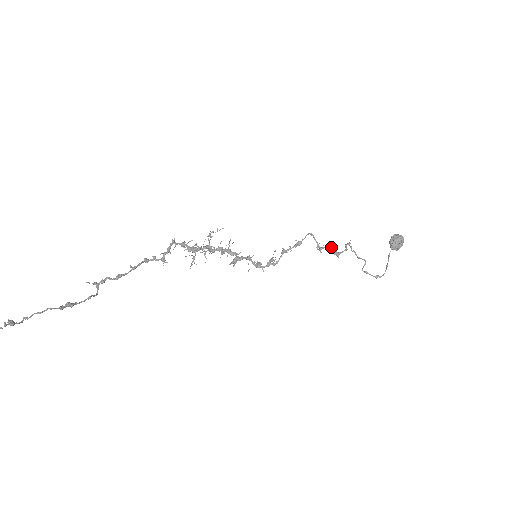
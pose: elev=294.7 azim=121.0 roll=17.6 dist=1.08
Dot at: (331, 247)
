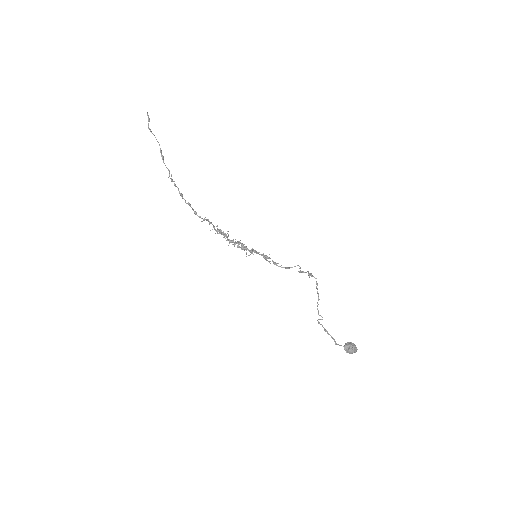
Dot at: occluded
